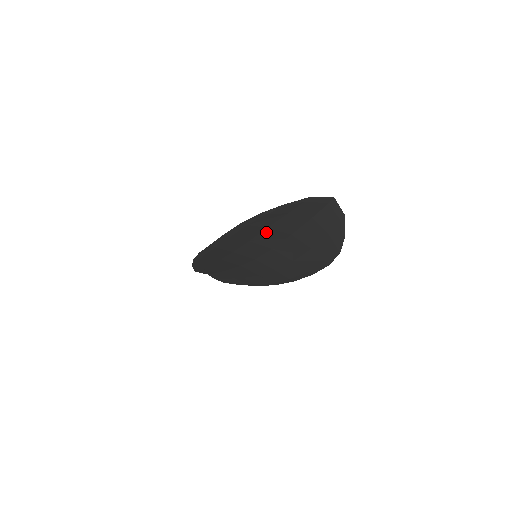
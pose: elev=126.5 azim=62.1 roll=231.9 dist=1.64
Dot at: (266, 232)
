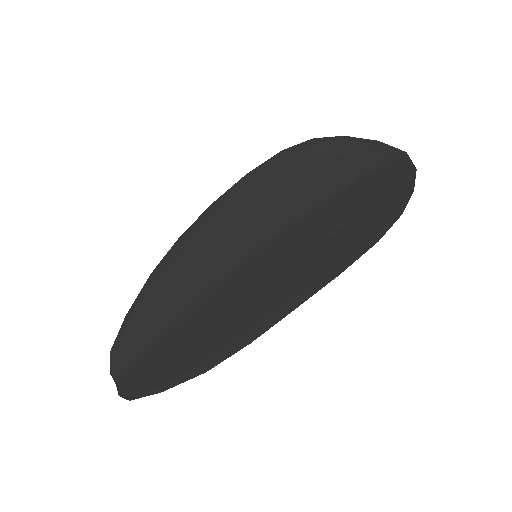
Dot at: (302, 183)
